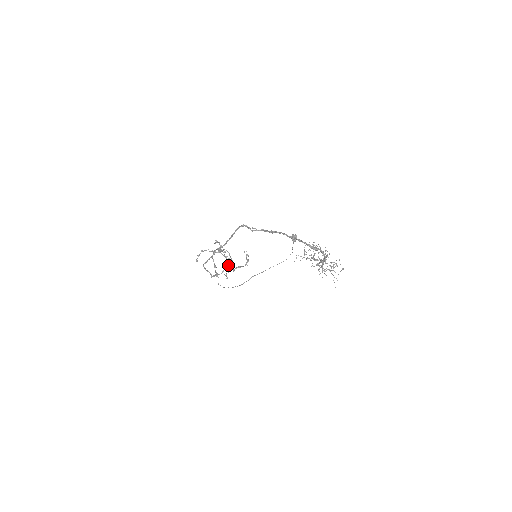
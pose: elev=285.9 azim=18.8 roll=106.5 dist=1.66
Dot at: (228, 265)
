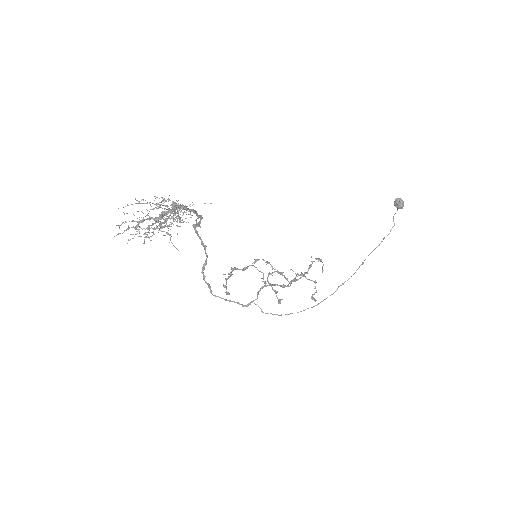
Dot at: (264, 283)
